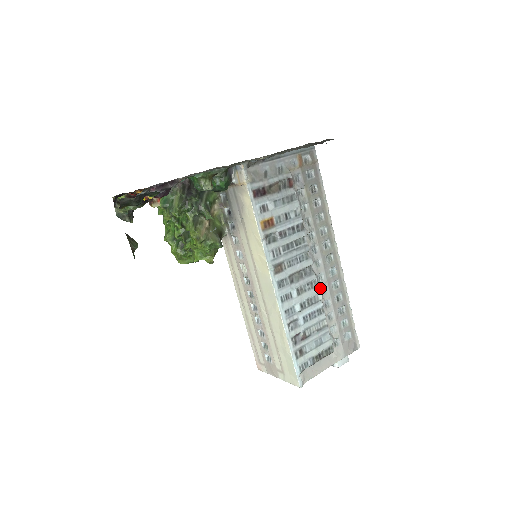
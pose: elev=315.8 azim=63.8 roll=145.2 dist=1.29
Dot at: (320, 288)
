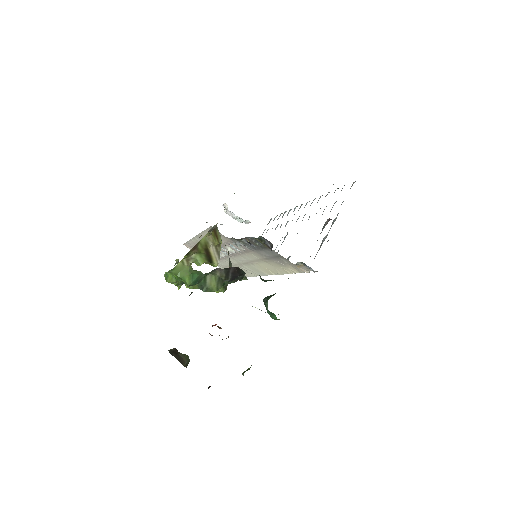
Dot at: occluded
